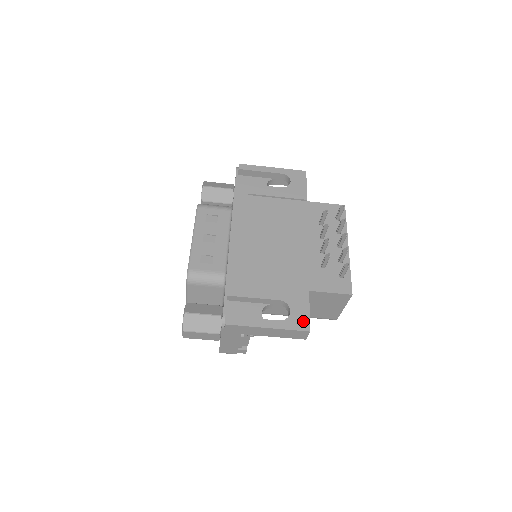
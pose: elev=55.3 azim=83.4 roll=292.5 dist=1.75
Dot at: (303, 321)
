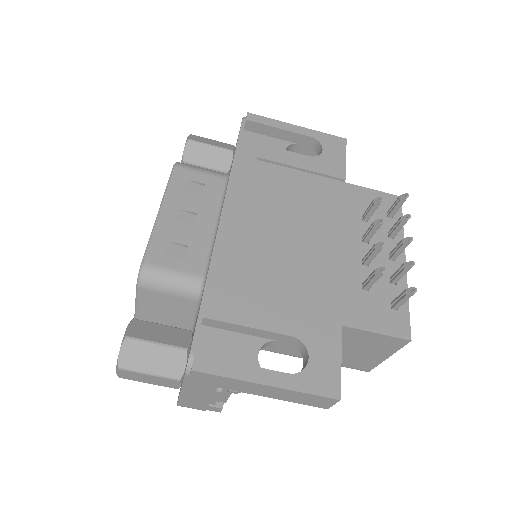
Dot at: (329, 379)
